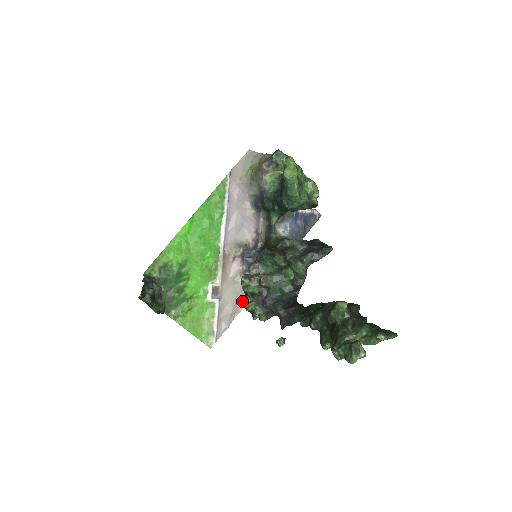
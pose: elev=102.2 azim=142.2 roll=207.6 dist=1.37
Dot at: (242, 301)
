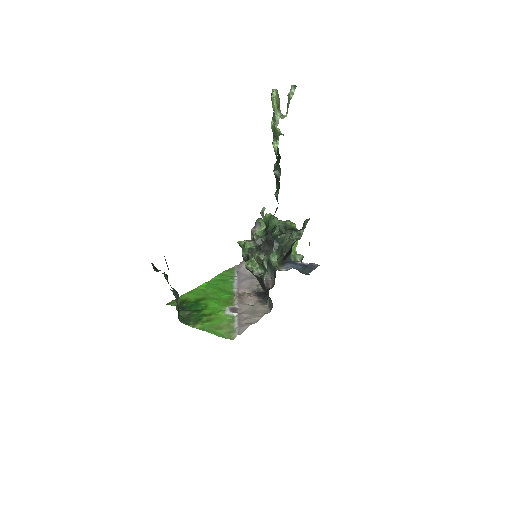
Dot at: (262, 313)
